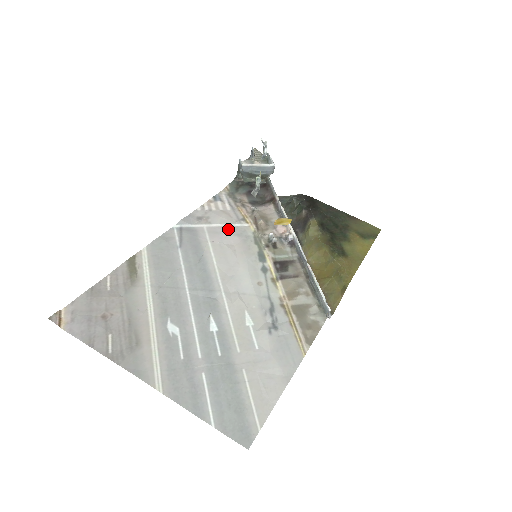
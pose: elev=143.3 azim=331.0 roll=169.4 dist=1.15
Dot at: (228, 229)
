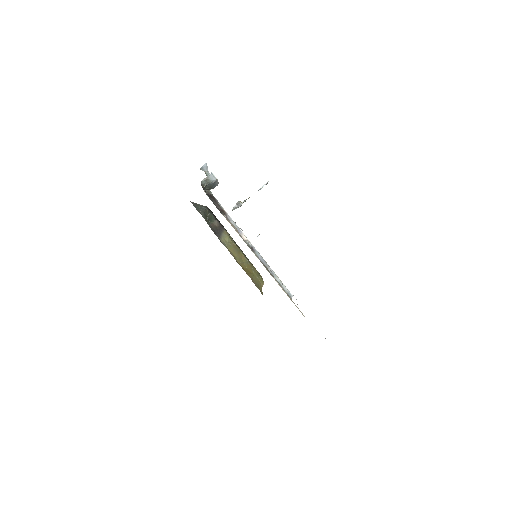
Dot at: occluded
